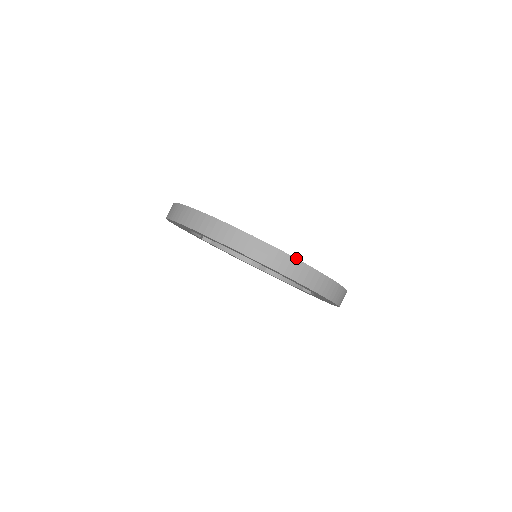
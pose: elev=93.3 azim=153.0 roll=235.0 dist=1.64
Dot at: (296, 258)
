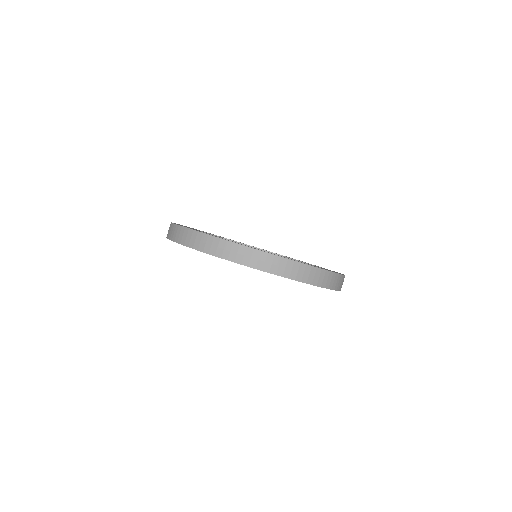
Dot at: (340, 274)
